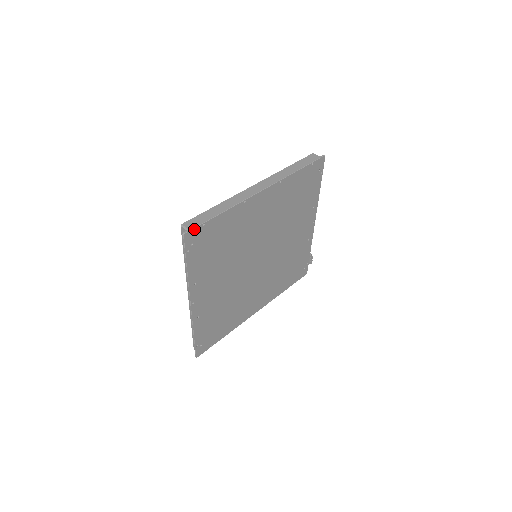
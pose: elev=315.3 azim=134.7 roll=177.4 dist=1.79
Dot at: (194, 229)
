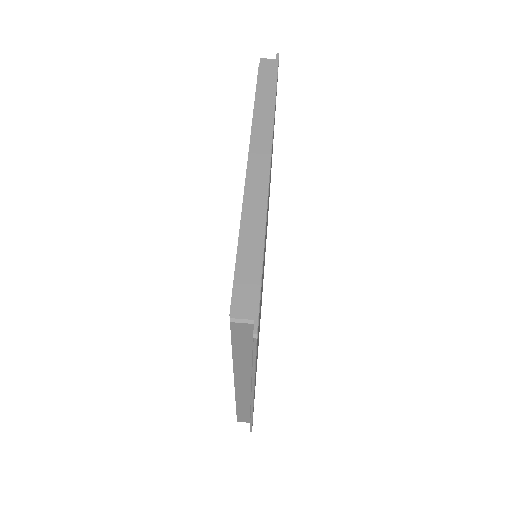
Dot at: (258, 312)
